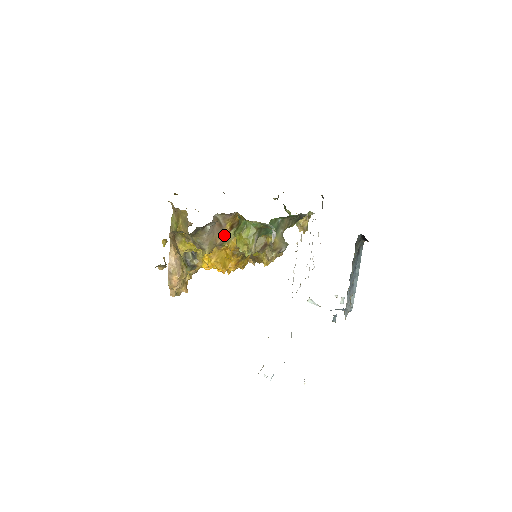
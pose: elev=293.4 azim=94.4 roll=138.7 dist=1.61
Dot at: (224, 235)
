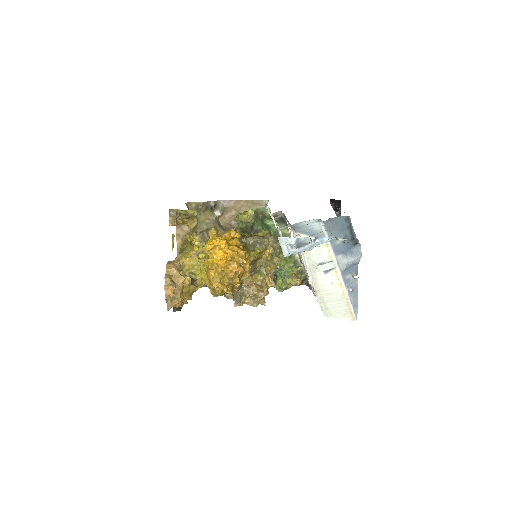
Dot at: occluded
